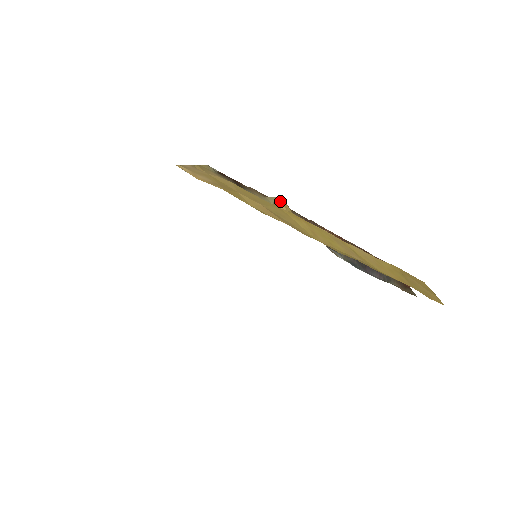
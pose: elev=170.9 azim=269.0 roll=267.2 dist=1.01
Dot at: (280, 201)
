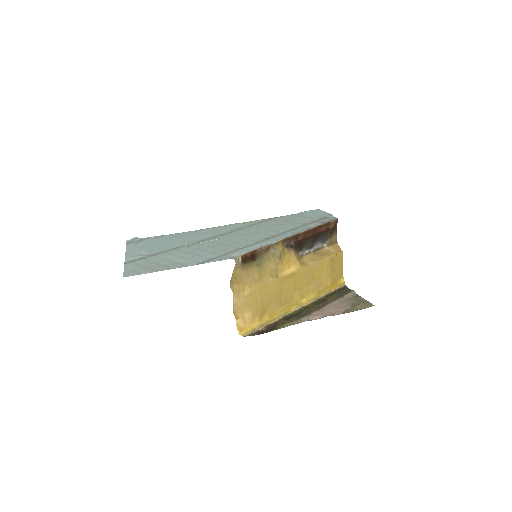
Dot at: (279, 260)
